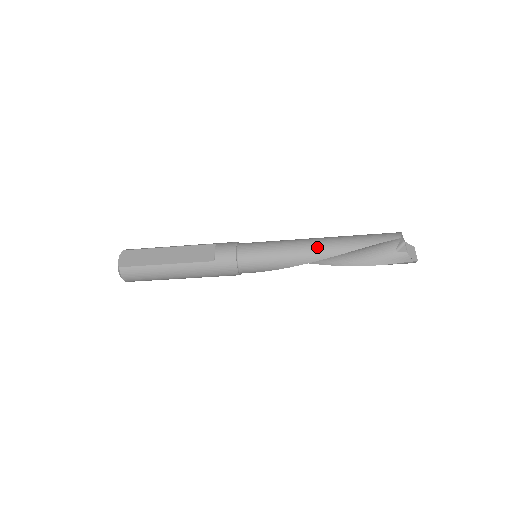
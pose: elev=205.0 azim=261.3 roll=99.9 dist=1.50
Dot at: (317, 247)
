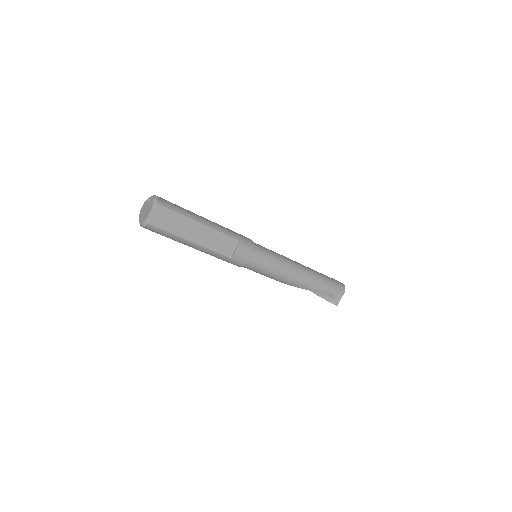
Dot at: (300, 280)
